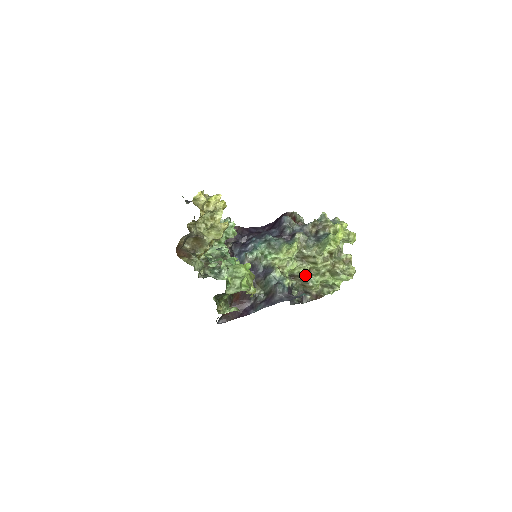
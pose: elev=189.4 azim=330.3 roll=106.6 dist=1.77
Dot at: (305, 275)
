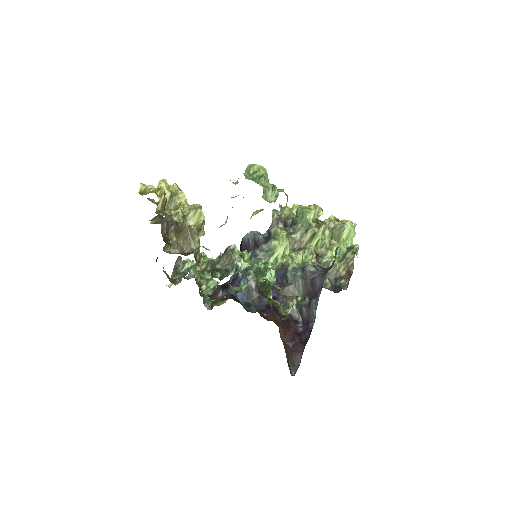
Dot at: occluded
